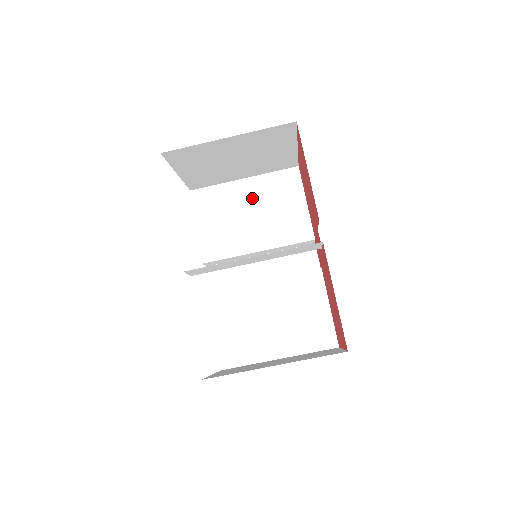
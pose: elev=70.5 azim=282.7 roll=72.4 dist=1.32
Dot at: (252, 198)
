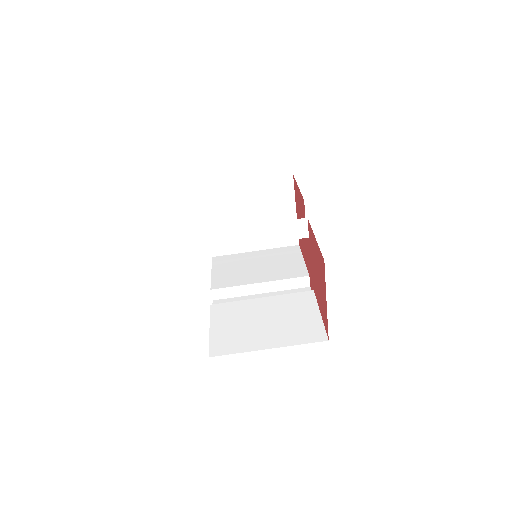
Dot at: (260, 259)
